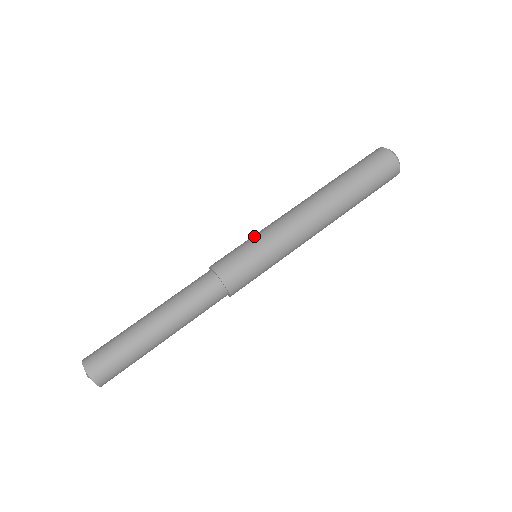
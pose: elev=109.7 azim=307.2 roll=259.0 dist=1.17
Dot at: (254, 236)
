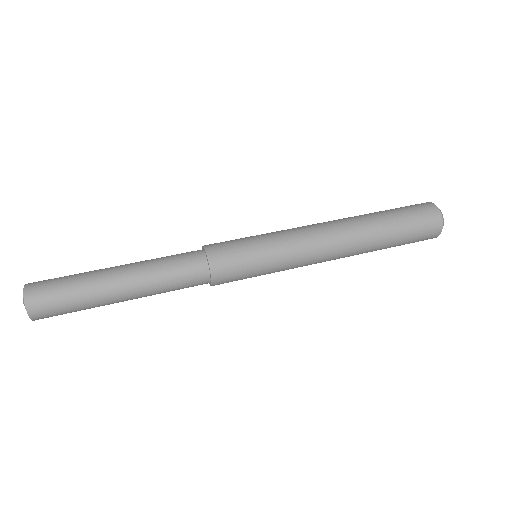
Dot at: (261, 234)
